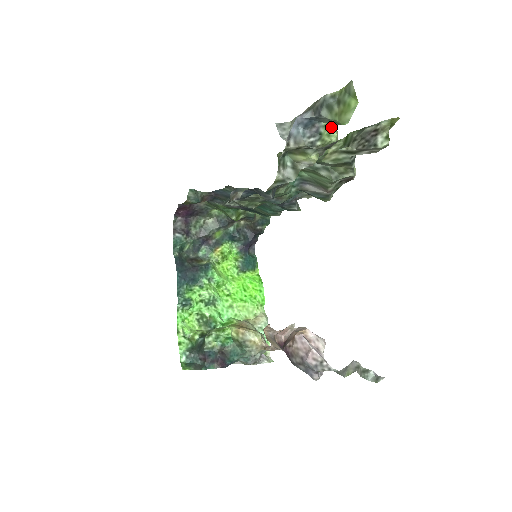
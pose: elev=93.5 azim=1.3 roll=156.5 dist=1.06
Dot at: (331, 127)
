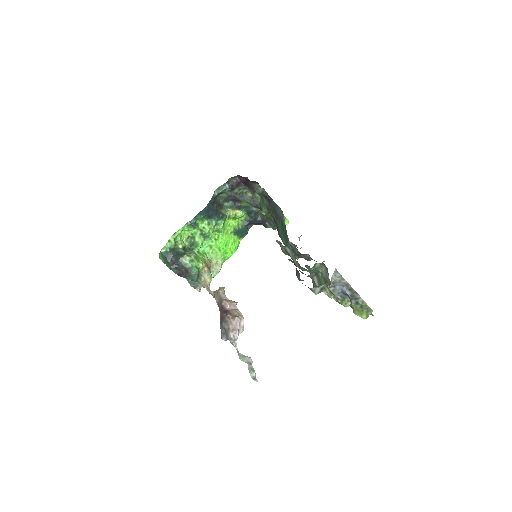
Dot at: (350, 303)
